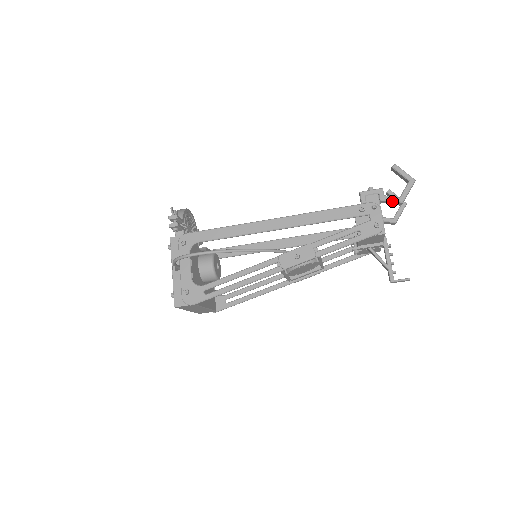
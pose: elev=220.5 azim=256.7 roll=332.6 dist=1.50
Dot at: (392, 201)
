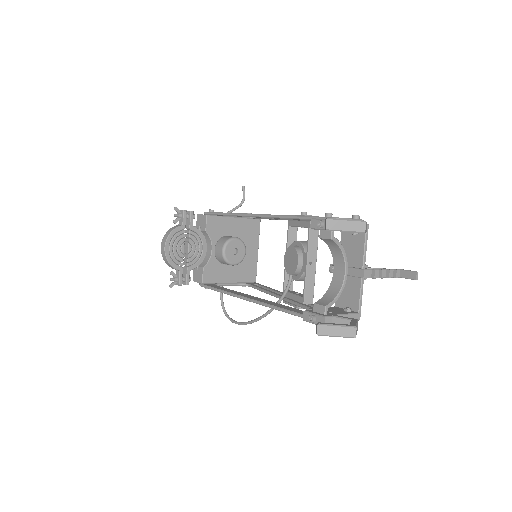
Dot at: occluded
